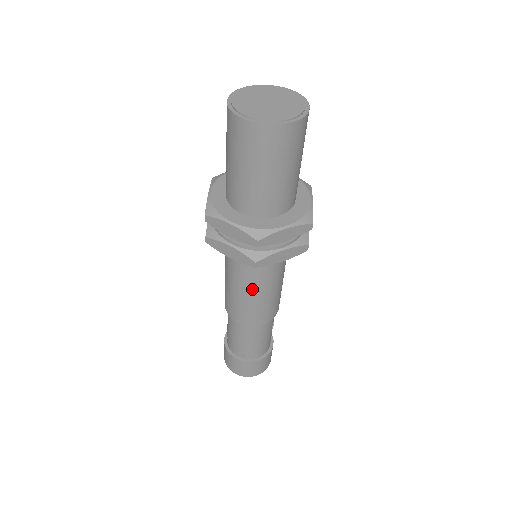
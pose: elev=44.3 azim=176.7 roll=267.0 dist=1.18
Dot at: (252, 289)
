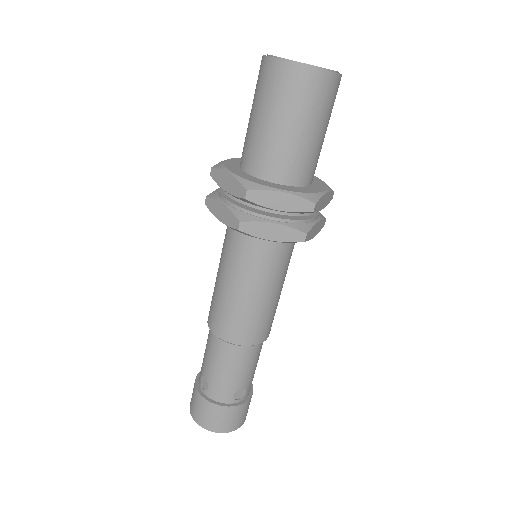
Dot at: (270, 288)
